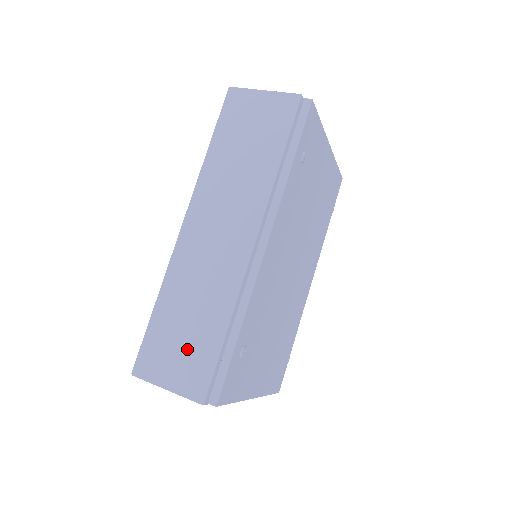
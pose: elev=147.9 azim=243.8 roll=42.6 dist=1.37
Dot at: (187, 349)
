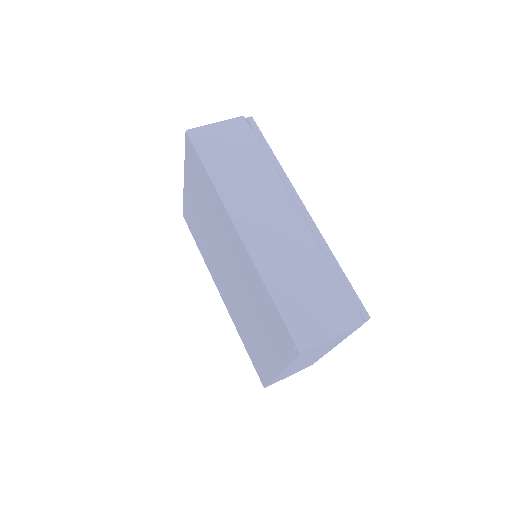
Dot at: (321, 301)
